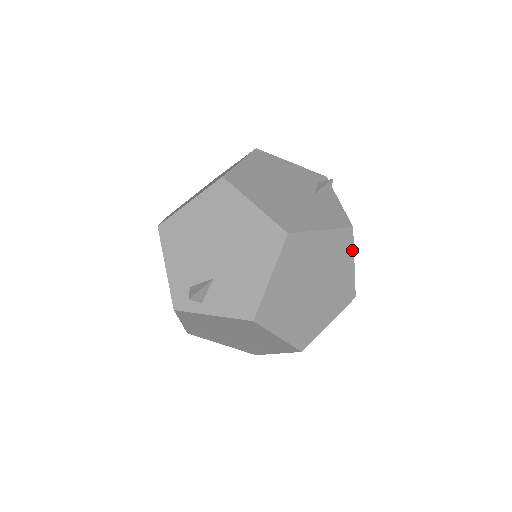
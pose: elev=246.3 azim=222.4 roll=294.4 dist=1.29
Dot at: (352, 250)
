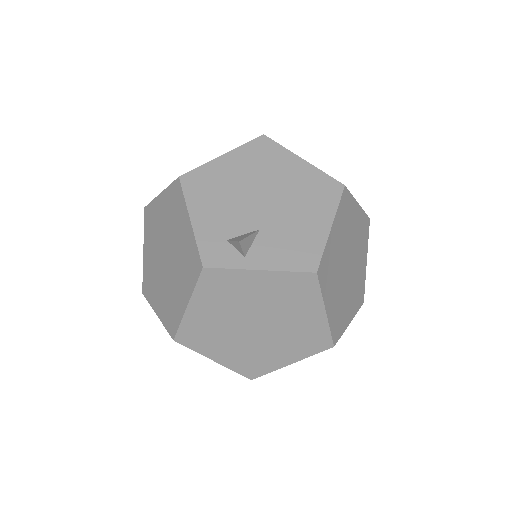
Dot at: (367, 244)
